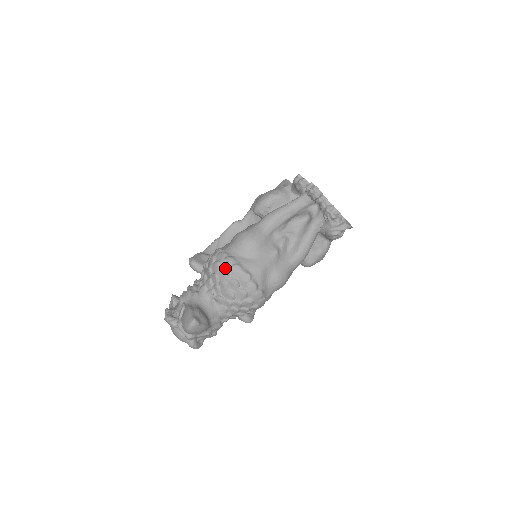
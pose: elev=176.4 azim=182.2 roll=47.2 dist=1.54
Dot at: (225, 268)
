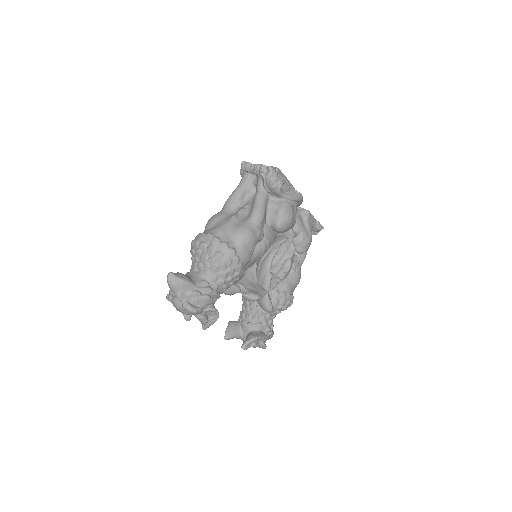
Dot at: (195, 240)
